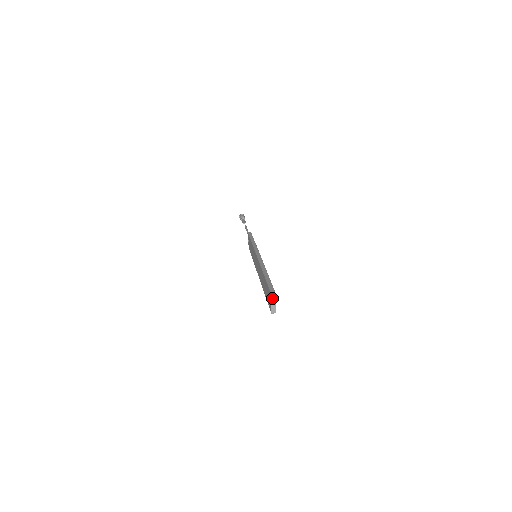
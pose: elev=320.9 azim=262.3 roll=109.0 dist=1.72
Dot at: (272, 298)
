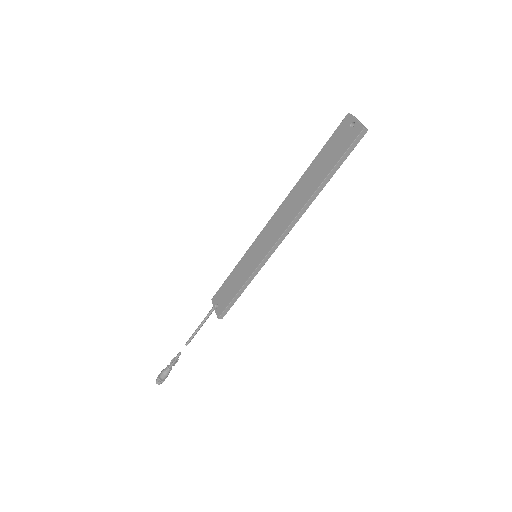
Dot at: (353, 116)
